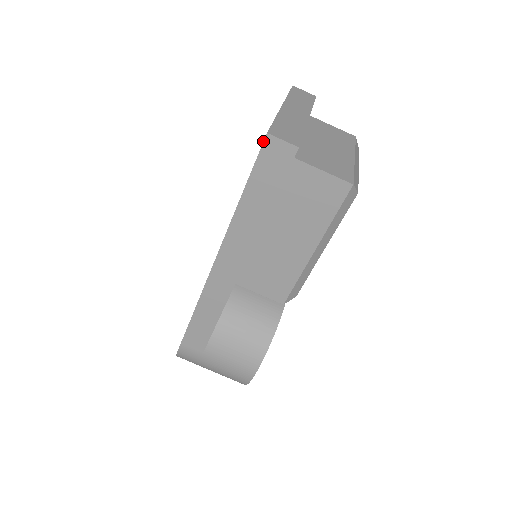
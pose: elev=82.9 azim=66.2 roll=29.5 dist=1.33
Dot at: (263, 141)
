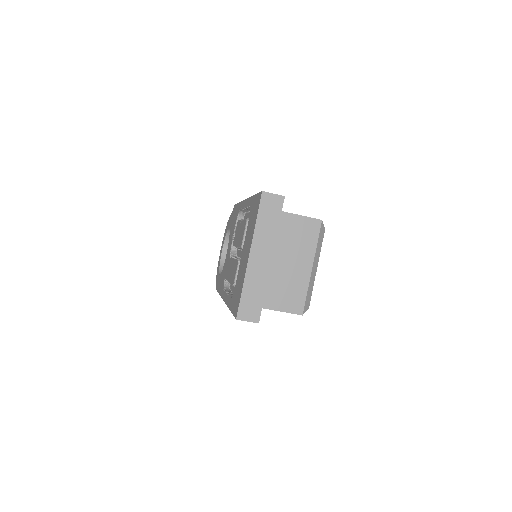
Dot at: (235, 318)
